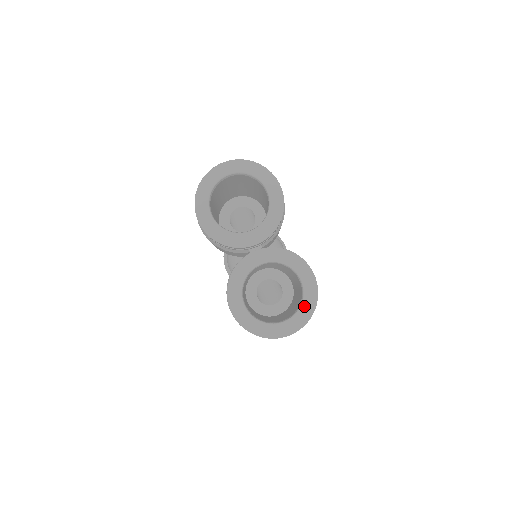
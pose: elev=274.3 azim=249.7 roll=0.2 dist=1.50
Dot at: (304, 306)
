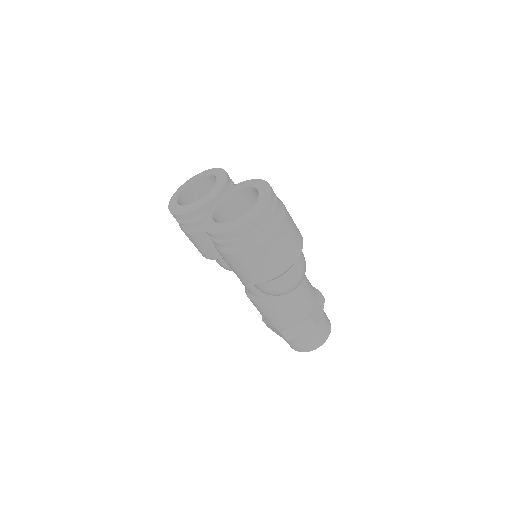
Dot at: (261, 194)
